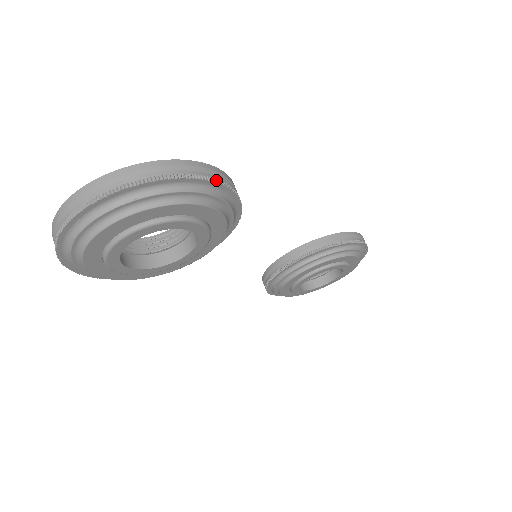
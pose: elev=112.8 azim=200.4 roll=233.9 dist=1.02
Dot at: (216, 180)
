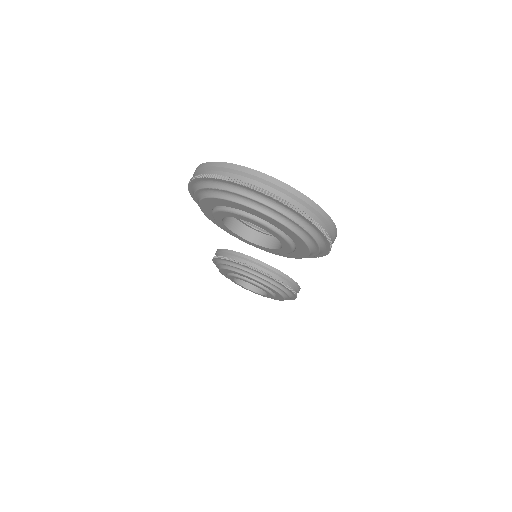
Dot at: occluded
